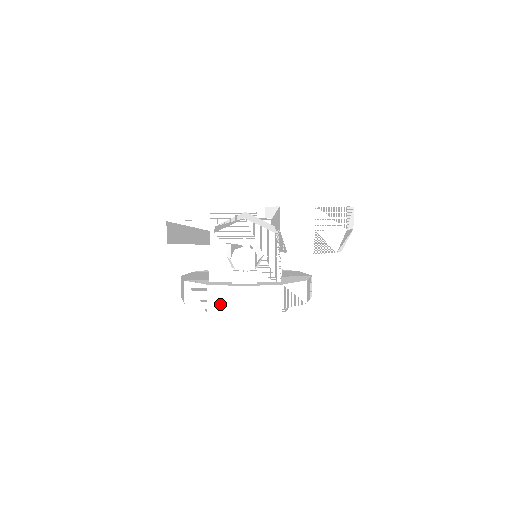
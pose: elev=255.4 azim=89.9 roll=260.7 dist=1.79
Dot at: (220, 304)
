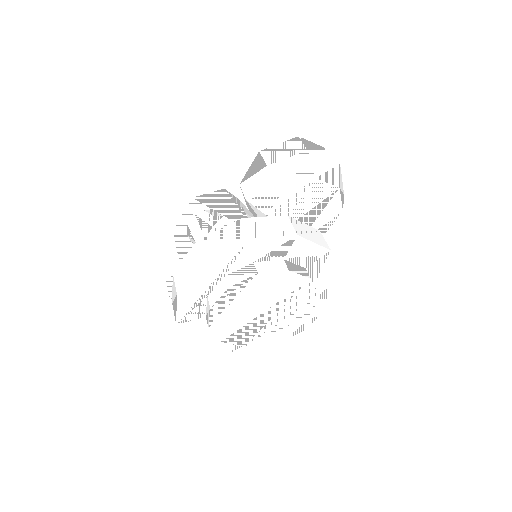
Dot at: (184, 278)
